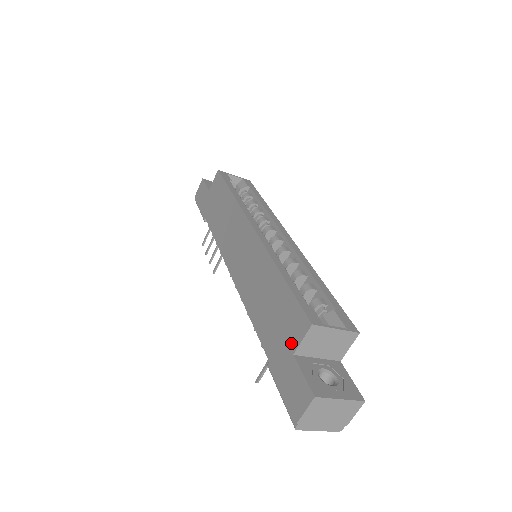
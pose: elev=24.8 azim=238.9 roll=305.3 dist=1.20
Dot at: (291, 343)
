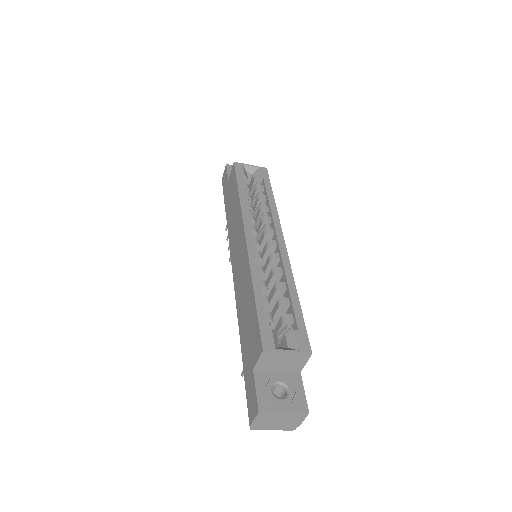
Dot at: (253, 359)
